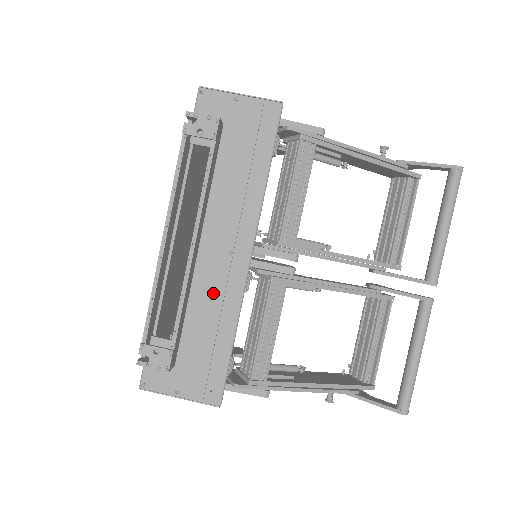
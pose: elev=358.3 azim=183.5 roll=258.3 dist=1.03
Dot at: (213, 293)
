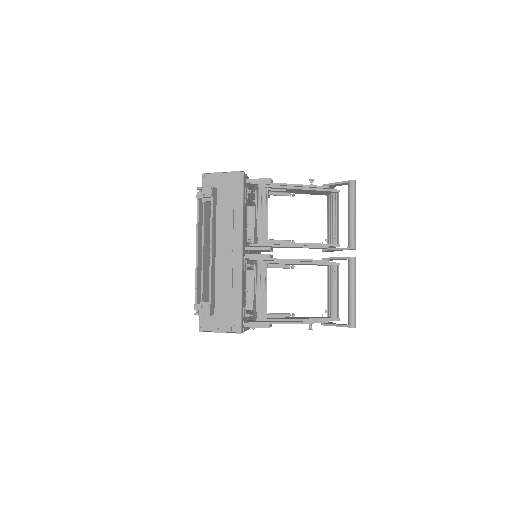
Dot at: (227, 273)
